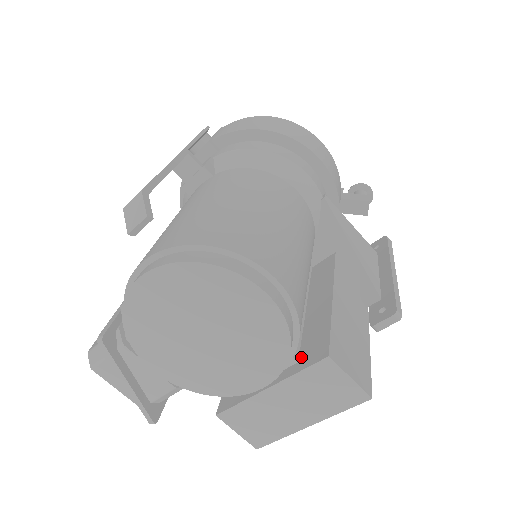
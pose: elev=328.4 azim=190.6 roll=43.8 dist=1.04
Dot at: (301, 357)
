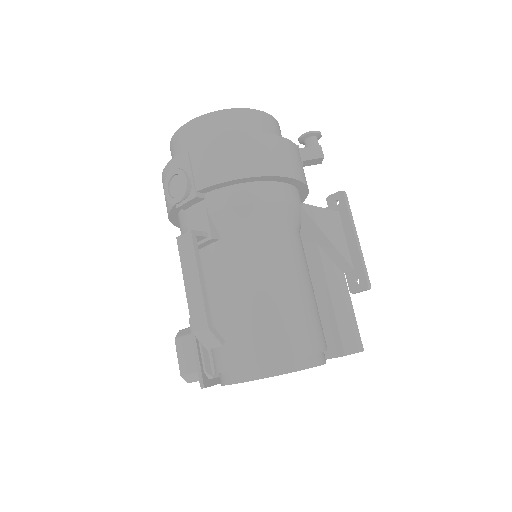
Dot at: occluded
